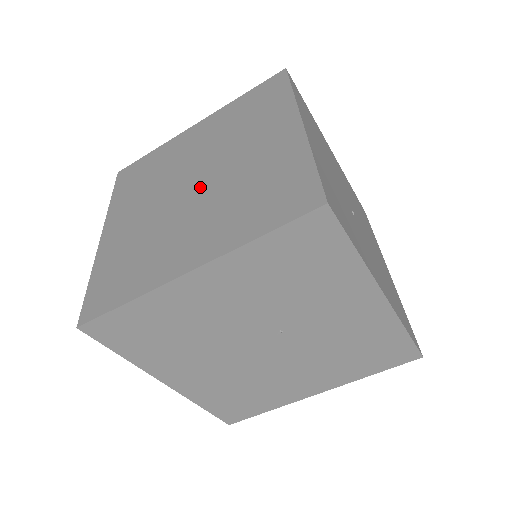
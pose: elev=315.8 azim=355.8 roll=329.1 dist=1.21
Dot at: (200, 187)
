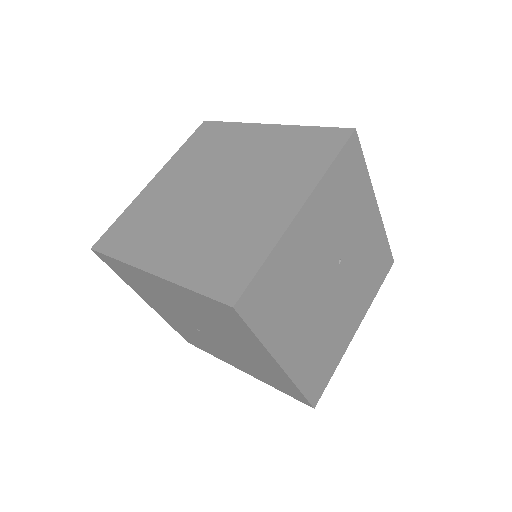
Dot at: (228, 188)
